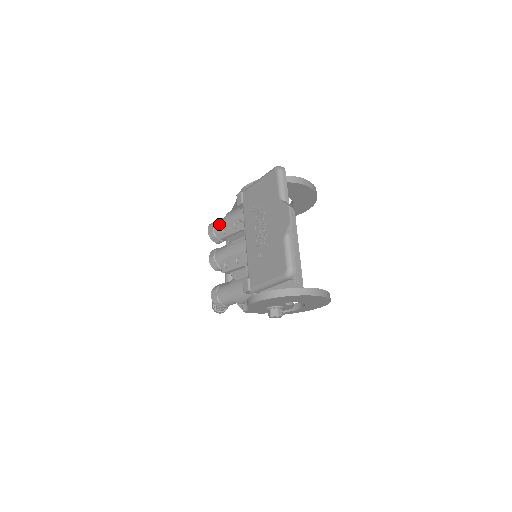
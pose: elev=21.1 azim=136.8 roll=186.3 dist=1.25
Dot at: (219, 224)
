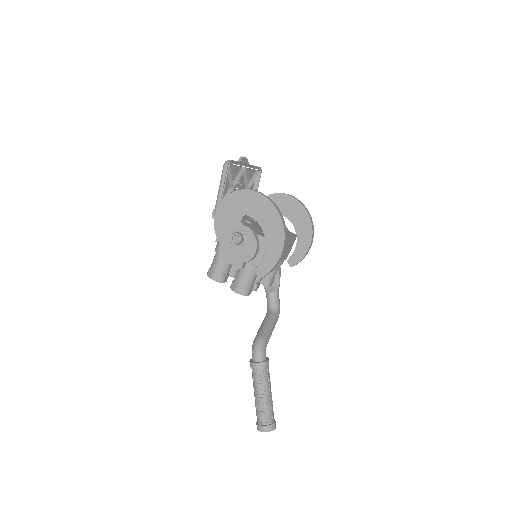
Dot at: occluded
